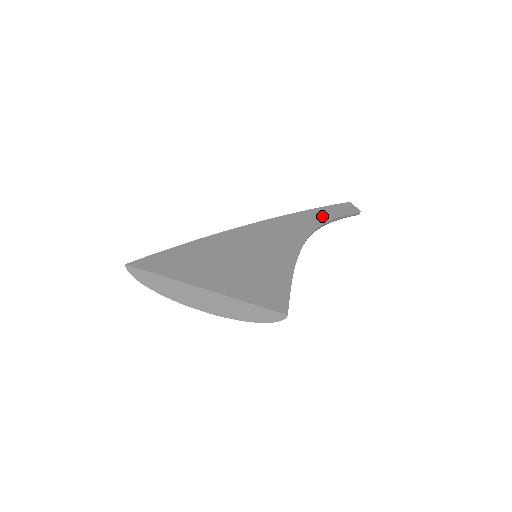
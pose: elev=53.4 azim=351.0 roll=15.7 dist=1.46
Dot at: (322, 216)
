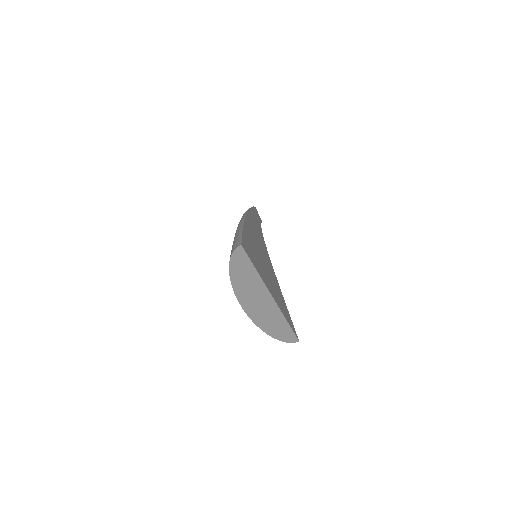
Dot at: occluded
